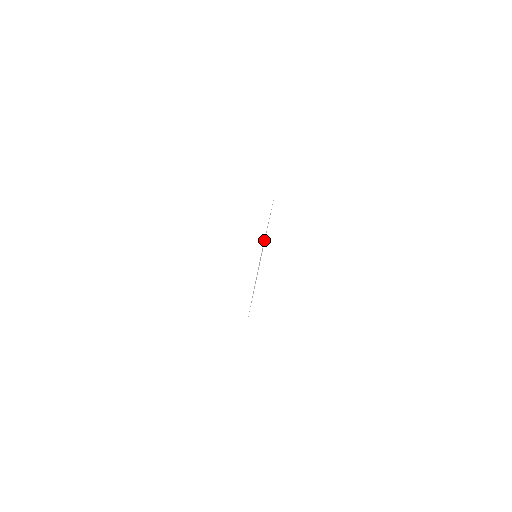
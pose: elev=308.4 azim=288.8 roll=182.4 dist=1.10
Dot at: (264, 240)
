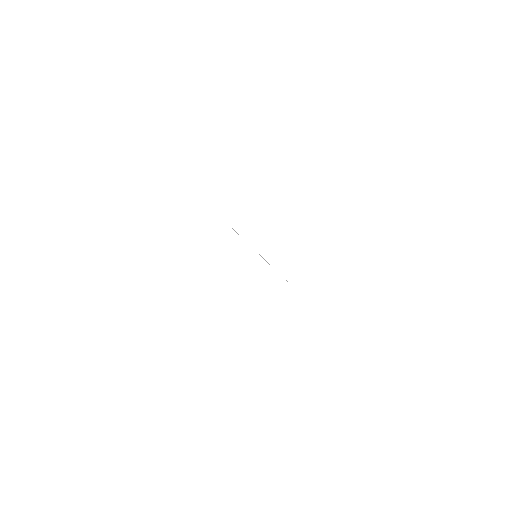
Dot at: occluded
